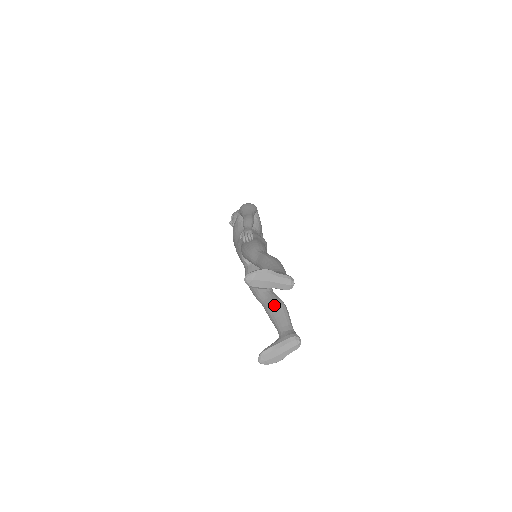
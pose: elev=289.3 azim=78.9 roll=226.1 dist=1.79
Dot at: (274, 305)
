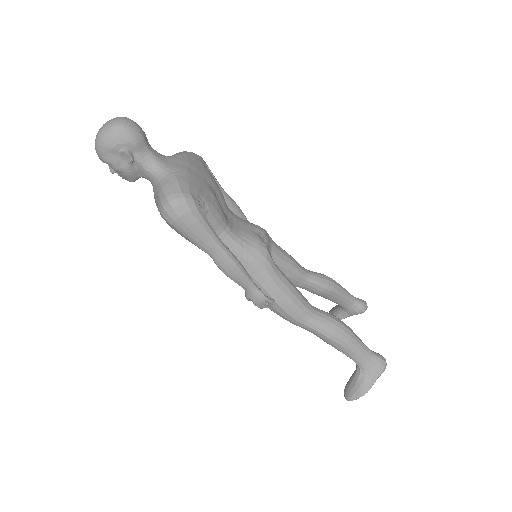
Dot at: (323, 295)
